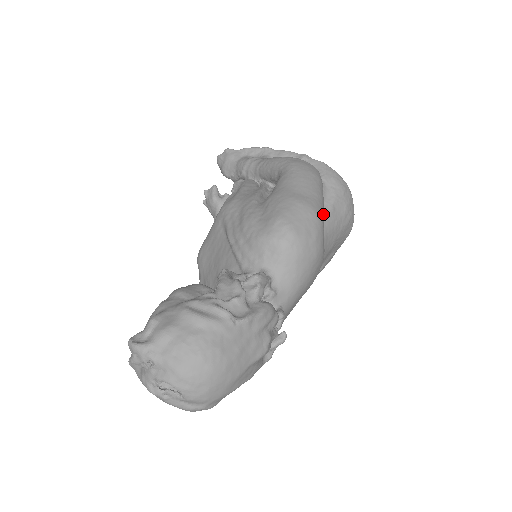
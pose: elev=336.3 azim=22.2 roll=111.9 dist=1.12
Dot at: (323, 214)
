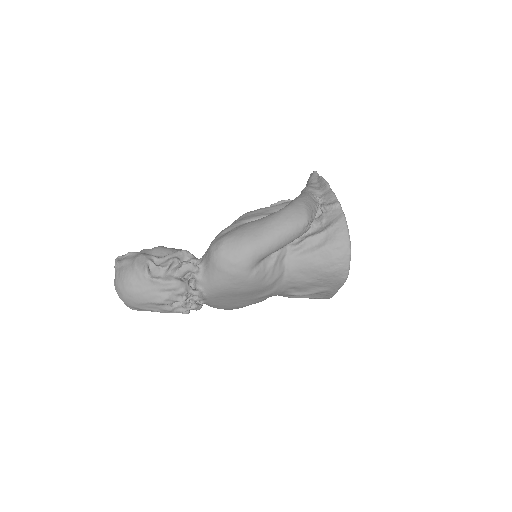
Dot at: (262, 252)
